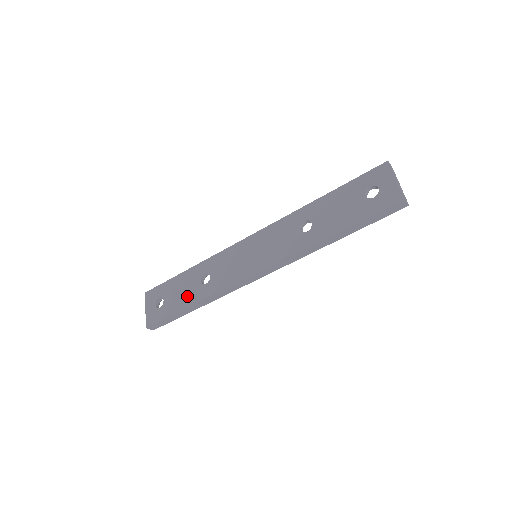
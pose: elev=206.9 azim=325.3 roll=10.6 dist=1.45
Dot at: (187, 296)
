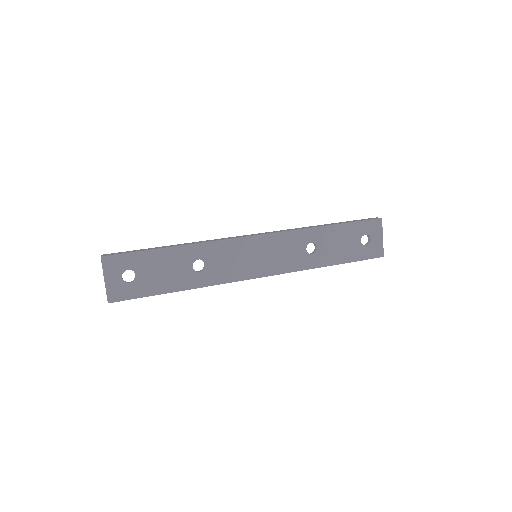
Dot at: (173, 279)
